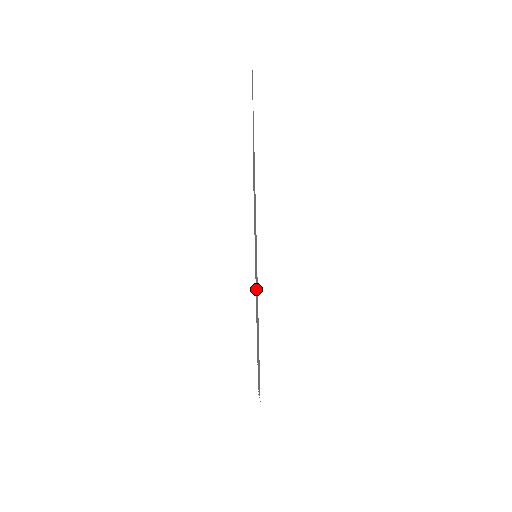
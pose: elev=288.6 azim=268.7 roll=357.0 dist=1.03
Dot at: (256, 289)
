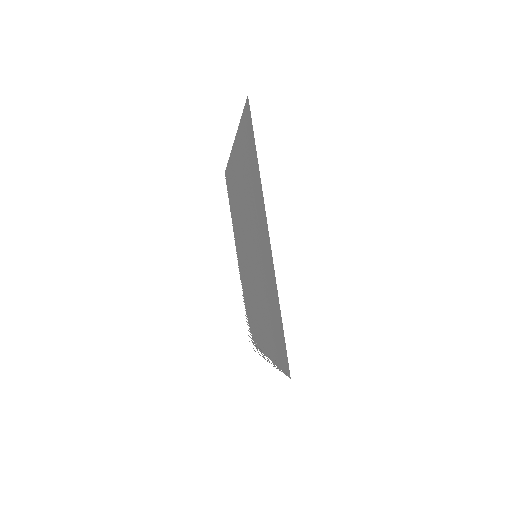
Dot at: (254, 278)
